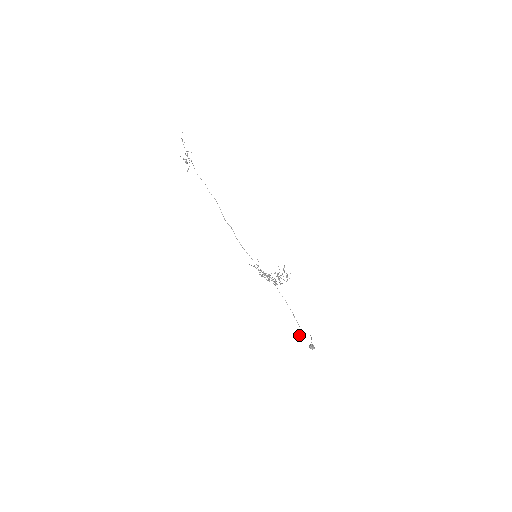
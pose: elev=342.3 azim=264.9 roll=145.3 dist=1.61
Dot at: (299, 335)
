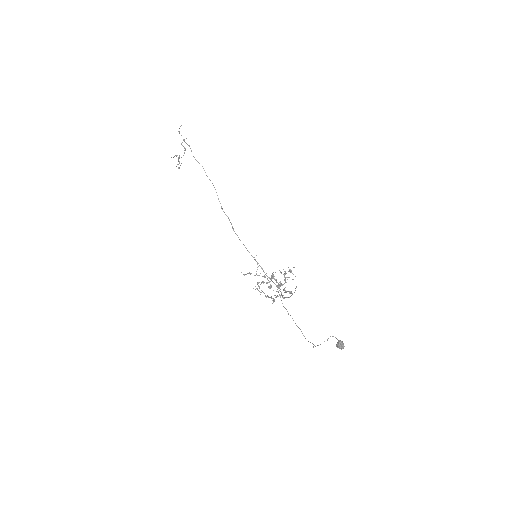
Dot at: (315, 346)
